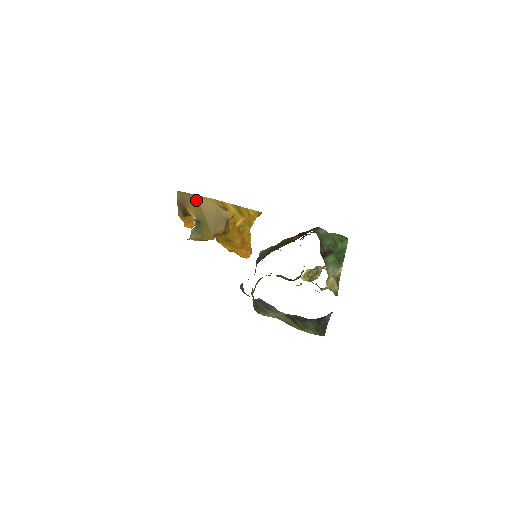
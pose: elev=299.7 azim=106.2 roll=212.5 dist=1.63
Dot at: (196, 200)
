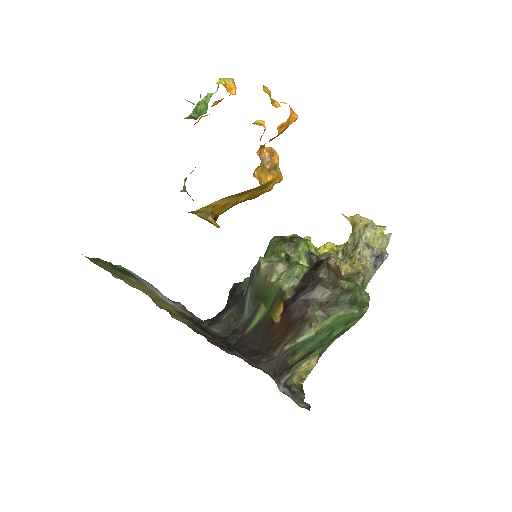
Dot at: occluded
